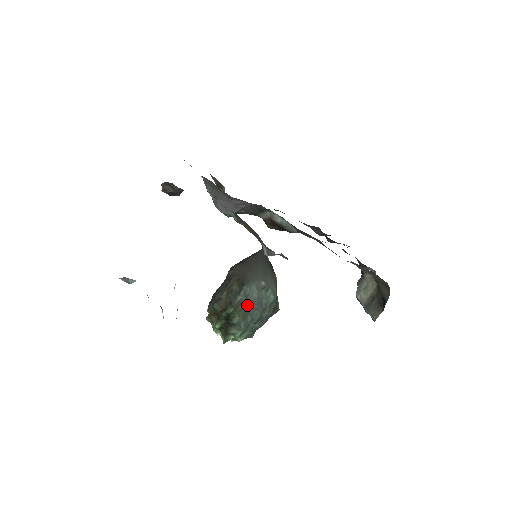
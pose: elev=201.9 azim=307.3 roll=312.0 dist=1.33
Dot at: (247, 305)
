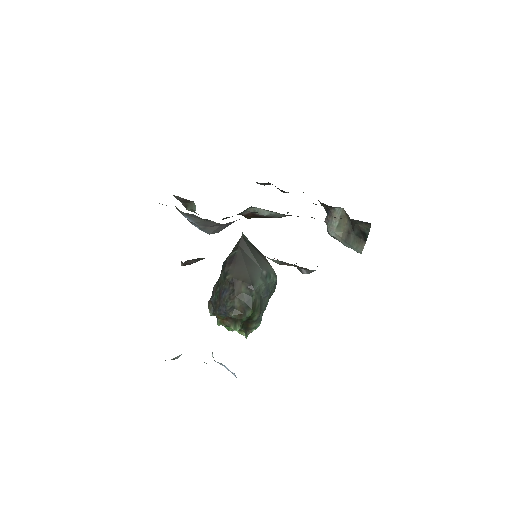
Dot at: (260, 300)
